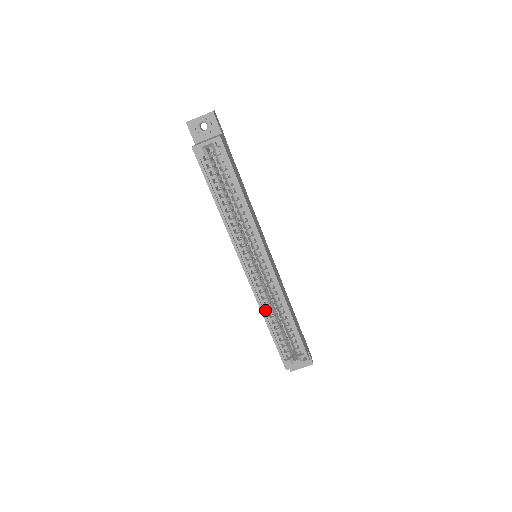
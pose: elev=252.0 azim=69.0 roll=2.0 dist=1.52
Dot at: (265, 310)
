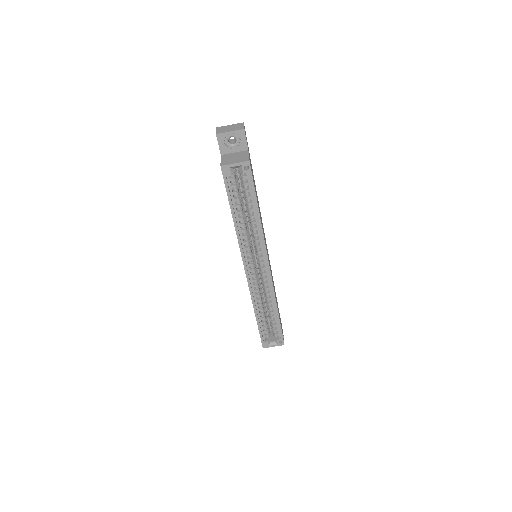
Dot at: (256, 303)
